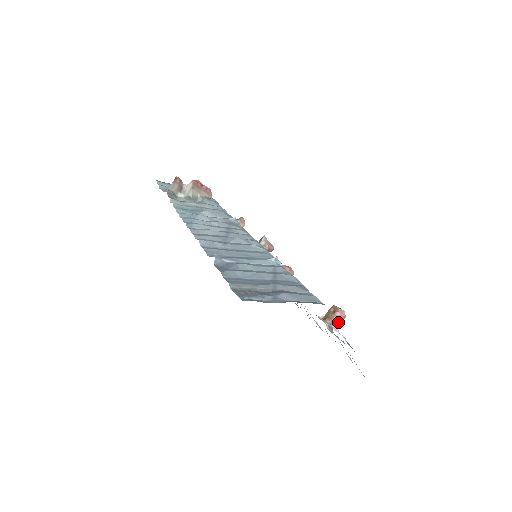
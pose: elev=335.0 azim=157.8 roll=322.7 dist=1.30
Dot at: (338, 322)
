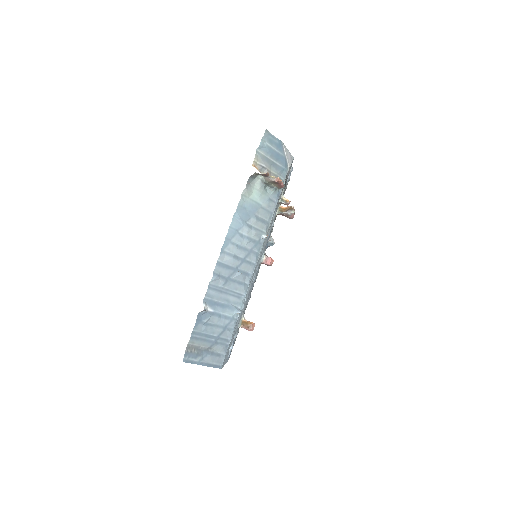
Dot at: occluded
